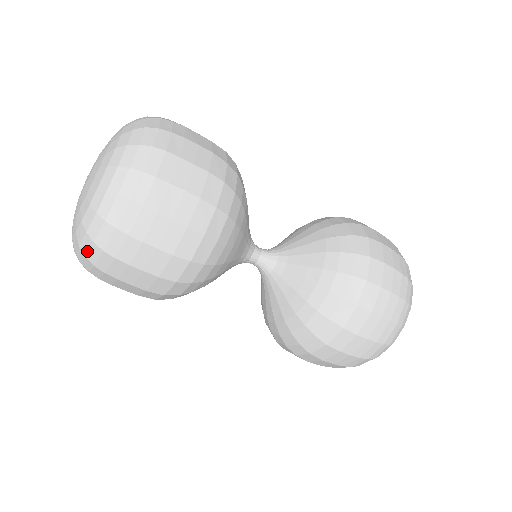
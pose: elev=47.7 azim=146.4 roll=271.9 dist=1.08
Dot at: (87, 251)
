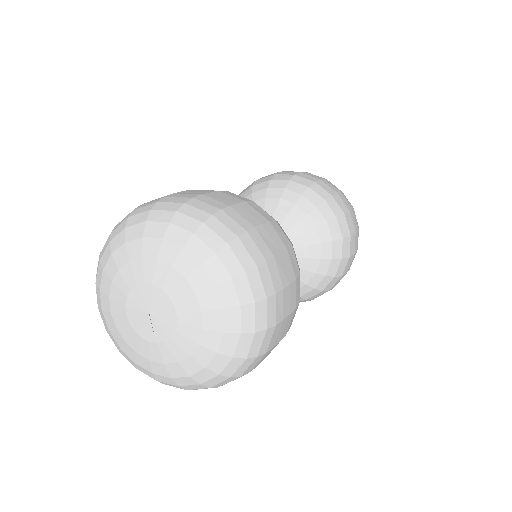
Dot at: occluded
